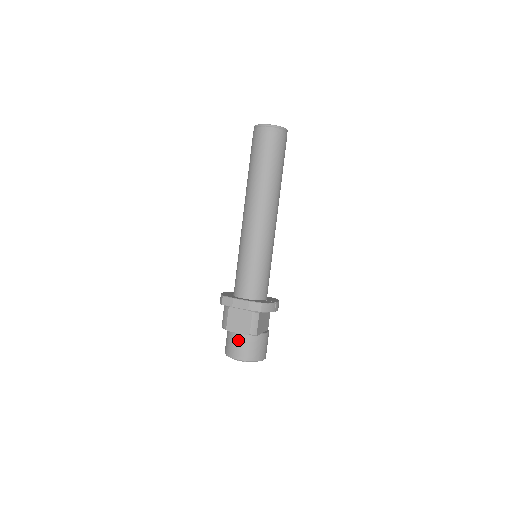
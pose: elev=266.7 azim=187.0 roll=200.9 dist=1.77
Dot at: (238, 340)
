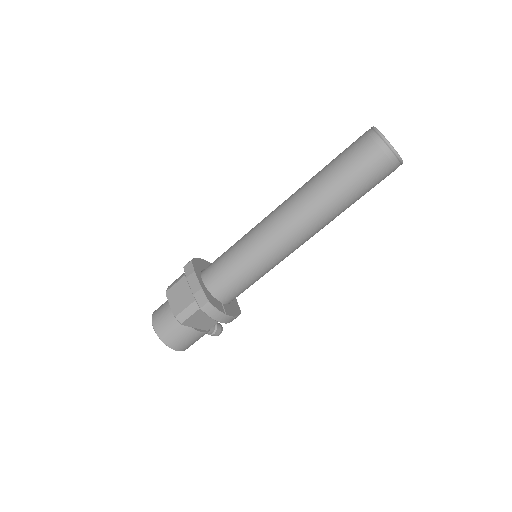
Dot at: (168, 311)
